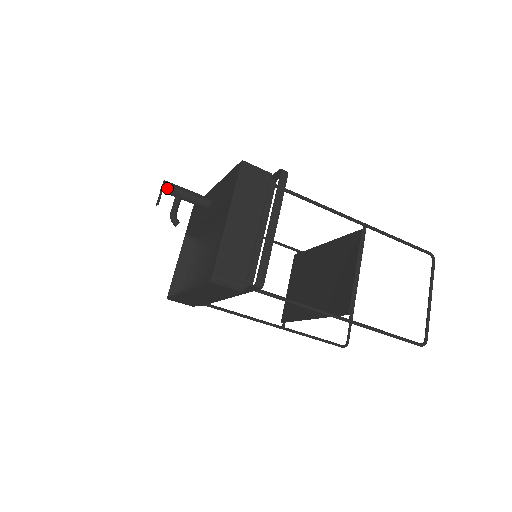
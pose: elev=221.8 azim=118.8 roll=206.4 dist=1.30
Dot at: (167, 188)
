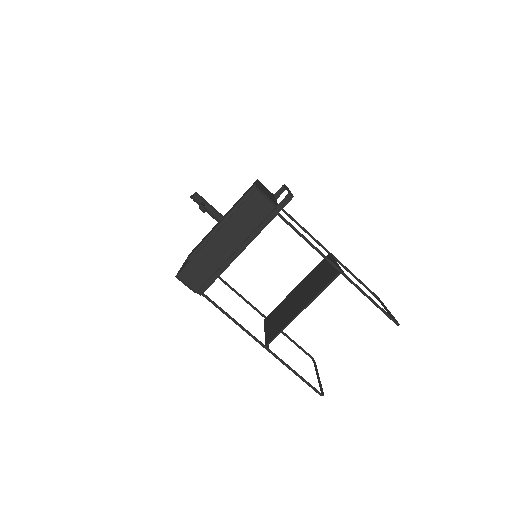
Dot at: (198, 194)
